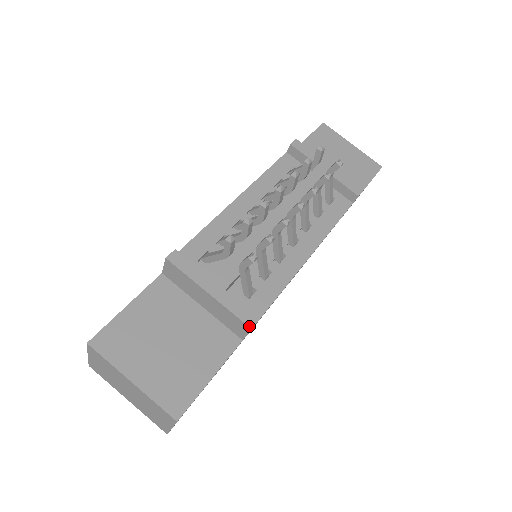
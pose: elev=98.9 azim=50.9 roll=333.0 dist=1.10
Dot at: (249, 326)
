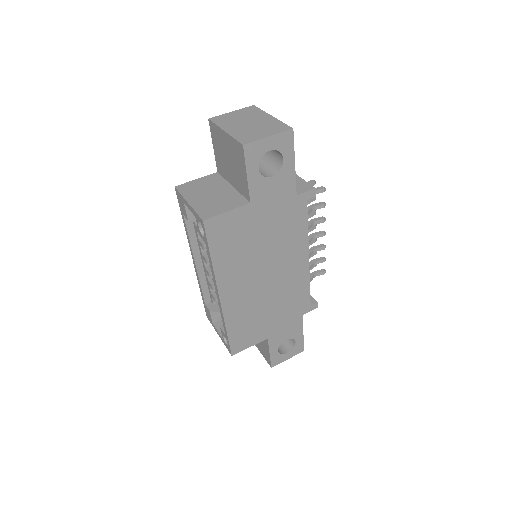
Dot at: (314, 187)
